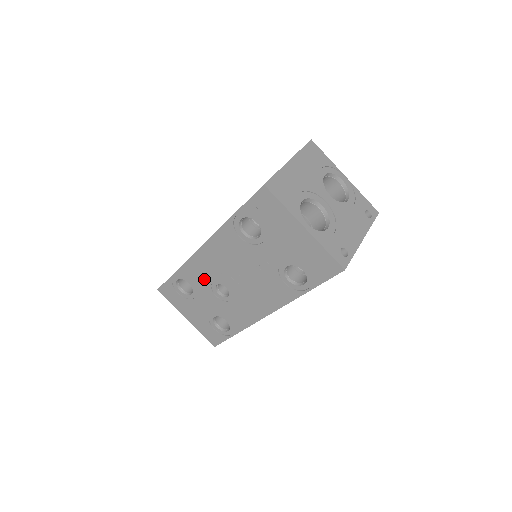
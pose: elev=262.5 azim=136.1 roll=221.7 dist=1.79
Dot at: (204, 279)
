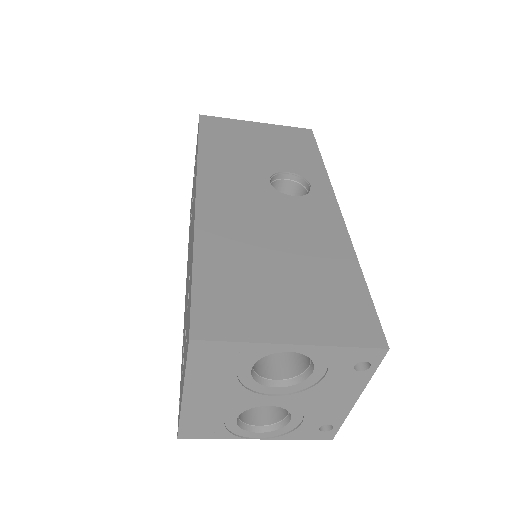
Dot at: occluded
